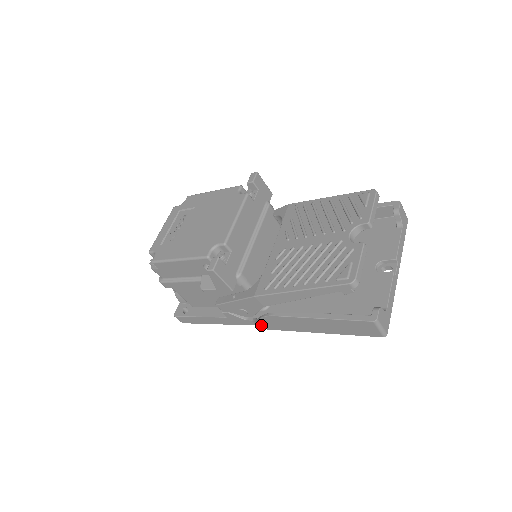
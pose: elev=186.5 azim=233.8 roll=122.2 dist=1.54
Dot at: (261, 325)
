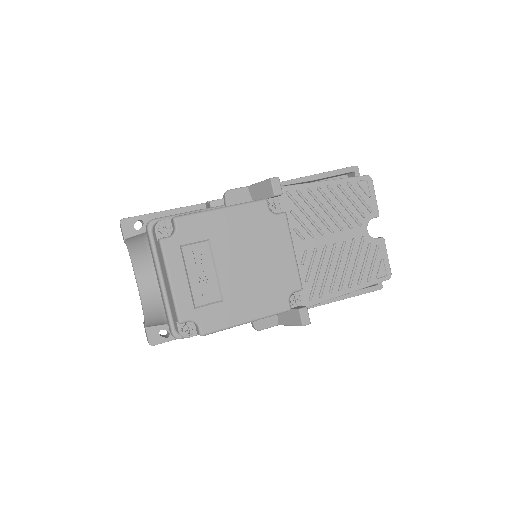
Dot at: occluded
